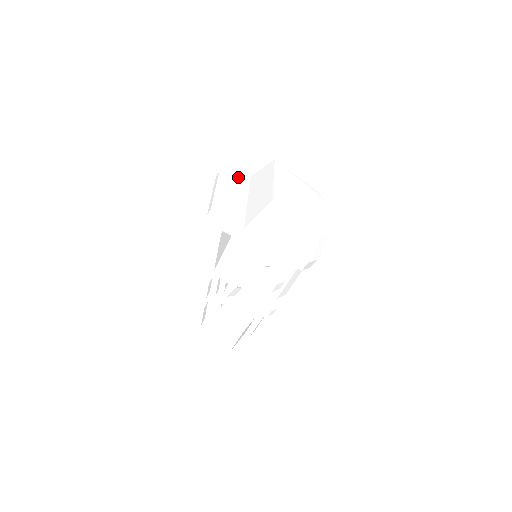
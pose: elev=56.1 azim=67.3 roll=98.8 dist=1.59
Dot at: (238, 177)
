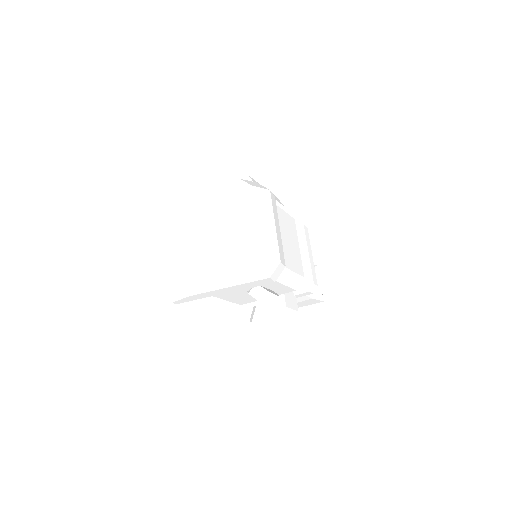
Dot at: occluded
